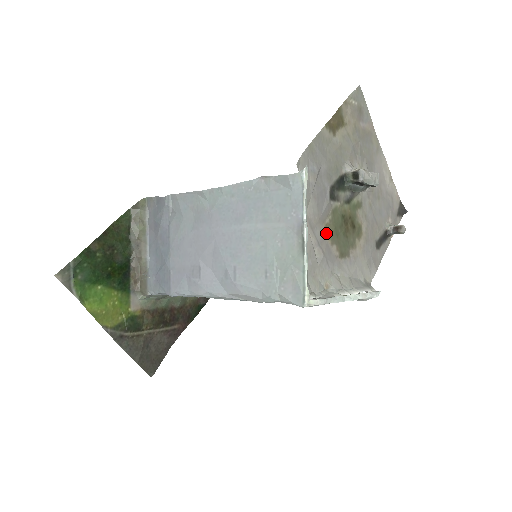
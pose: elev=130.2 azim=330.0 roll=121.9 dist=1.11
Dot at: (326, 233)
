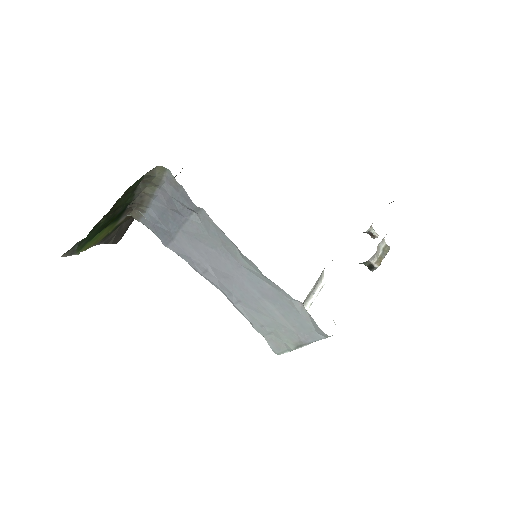
Dot at: occluded
